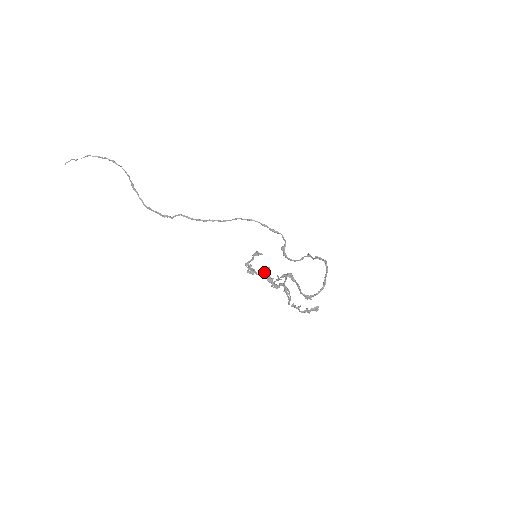
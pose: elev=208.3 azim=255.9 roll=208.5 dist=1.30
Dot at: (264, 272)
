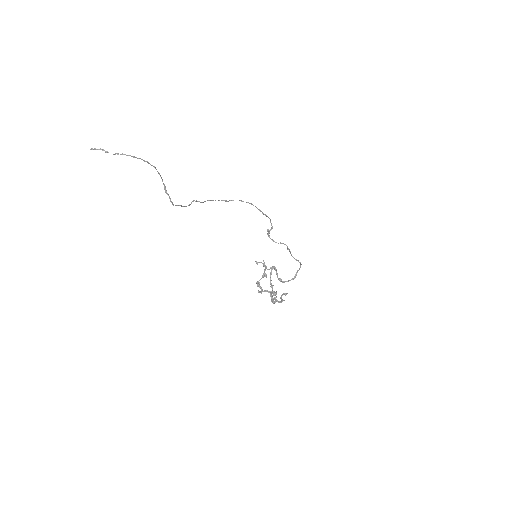
Dot at: (268, 291)
